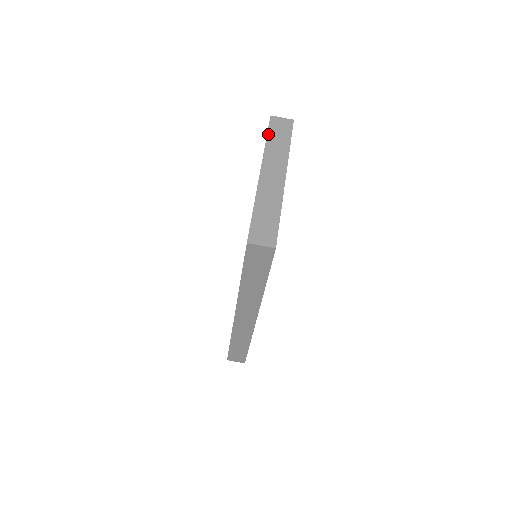
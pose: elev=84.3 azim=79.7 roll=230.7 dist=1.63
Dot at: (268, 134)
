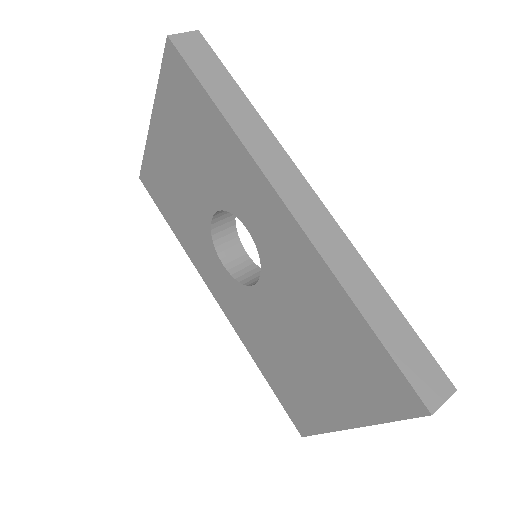
Dot at: (143, 160)
